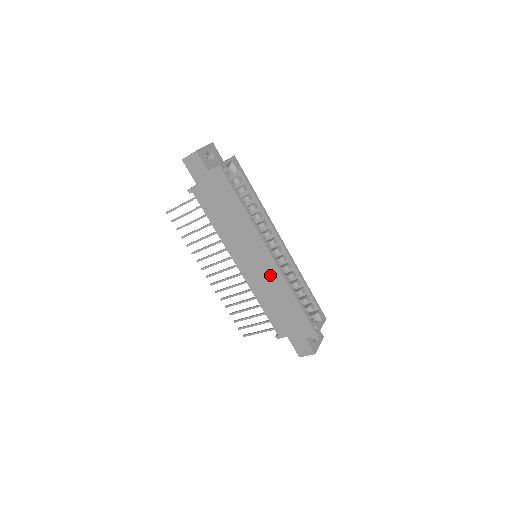
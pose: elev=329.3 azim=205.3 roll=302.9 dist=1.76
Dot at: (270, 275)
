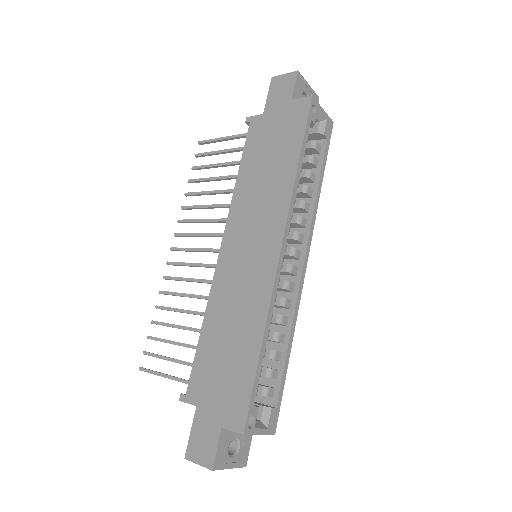
Dot at: (254, 283)
